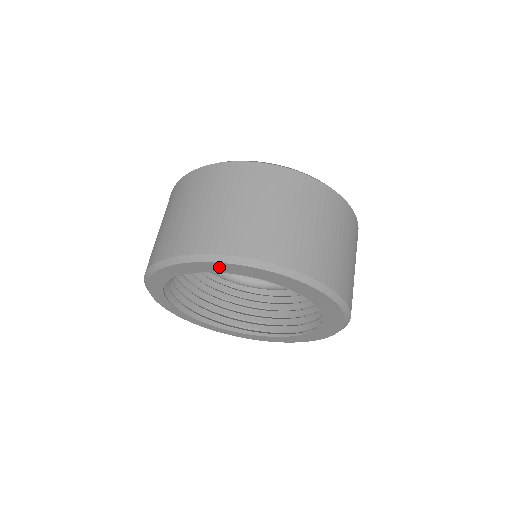
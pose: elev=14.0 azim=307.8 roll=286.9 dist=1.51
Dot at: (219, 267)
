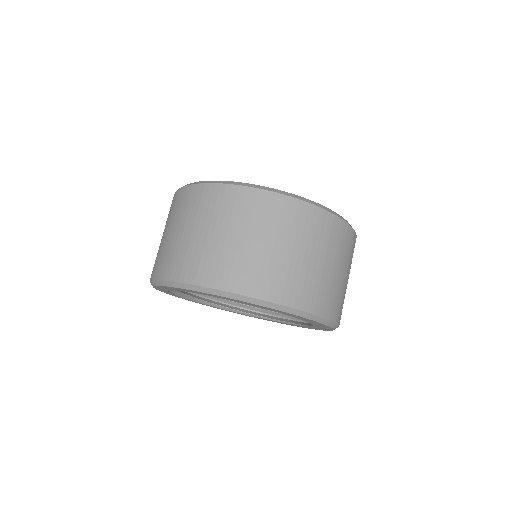
Dot at: (233, 300)
